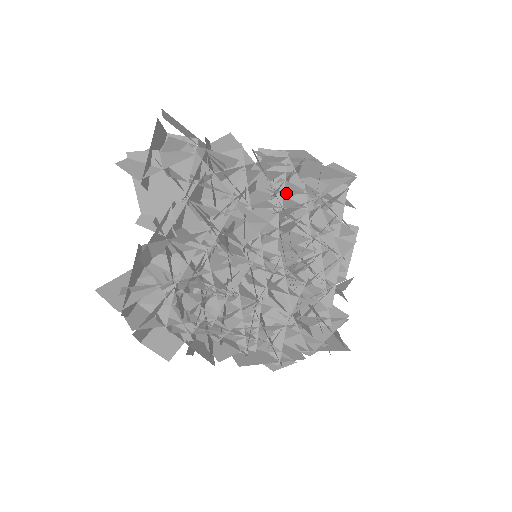
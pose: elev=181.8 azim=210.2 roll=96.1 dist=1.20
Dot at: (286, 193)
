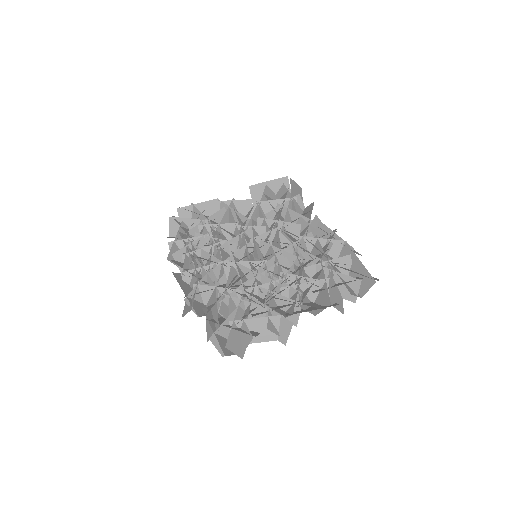
Dot at: (315, 251)
